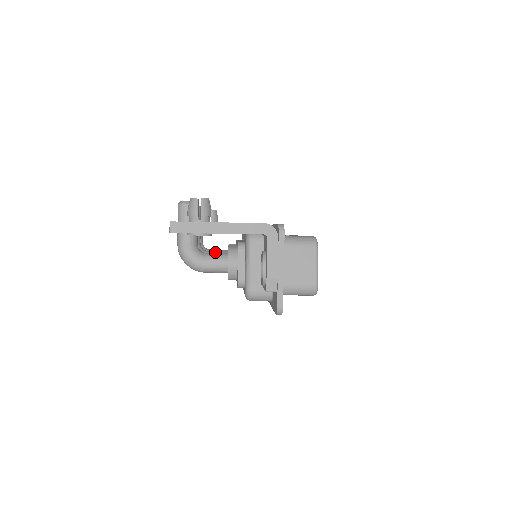
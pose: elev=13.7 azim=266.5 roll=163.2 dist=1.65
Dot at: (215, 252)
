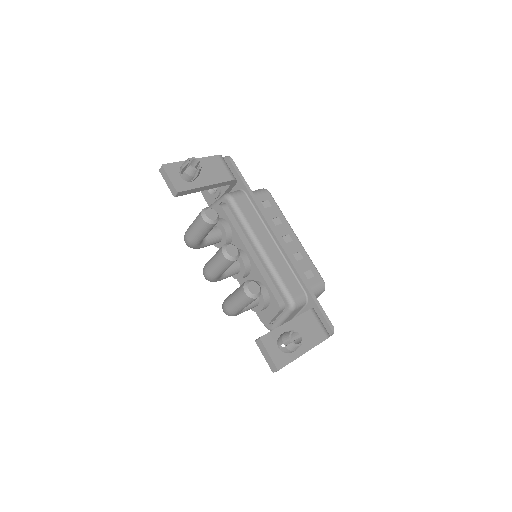
Dot at: (231, 269)
